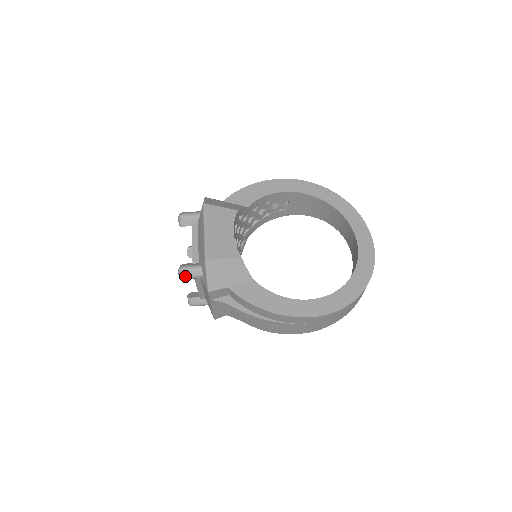
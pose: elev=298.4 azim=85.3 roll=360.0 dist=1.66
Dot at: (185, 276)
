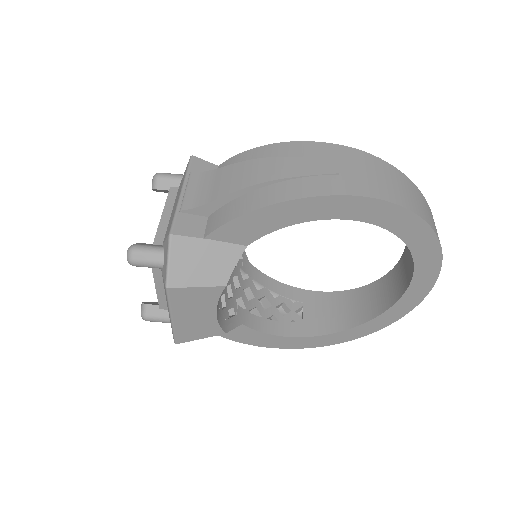
Dot at: occluded
